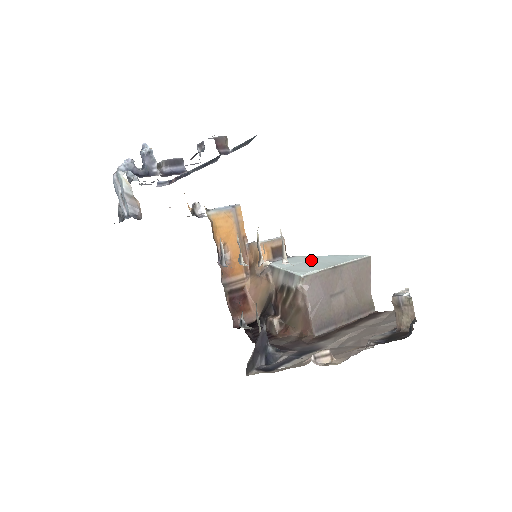
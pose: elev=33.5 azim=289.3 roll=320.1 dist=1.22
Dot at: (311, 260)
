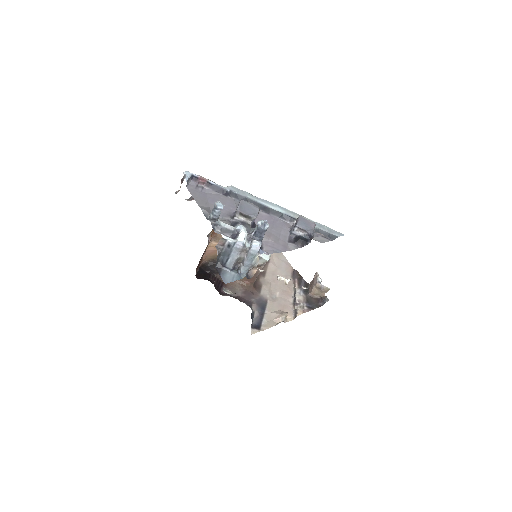
Dot at: occluded
